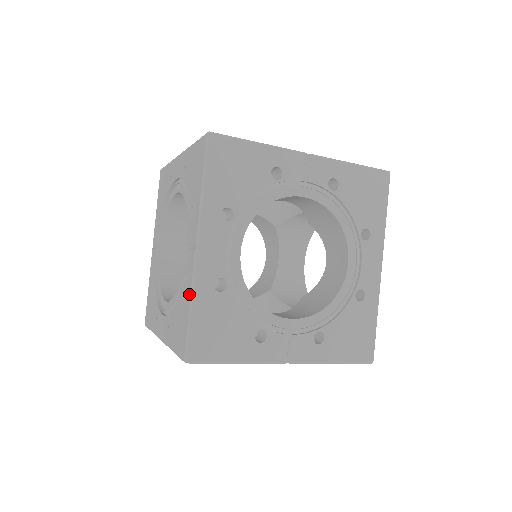
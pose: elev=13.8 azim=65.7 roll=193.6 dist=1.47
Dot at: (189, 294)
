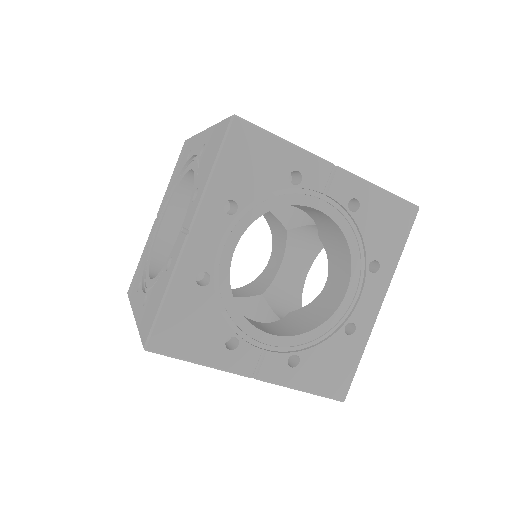
Dot at: (168, 280)
